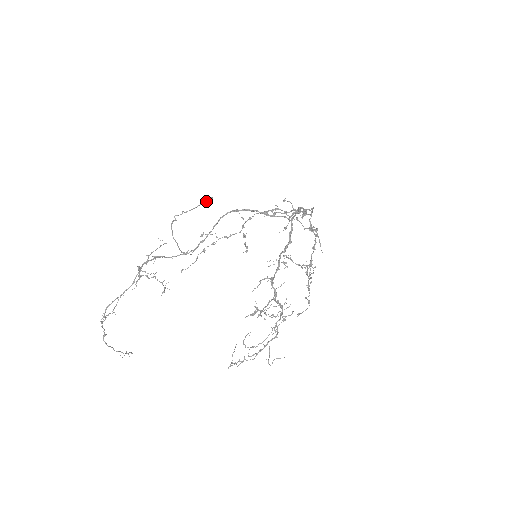
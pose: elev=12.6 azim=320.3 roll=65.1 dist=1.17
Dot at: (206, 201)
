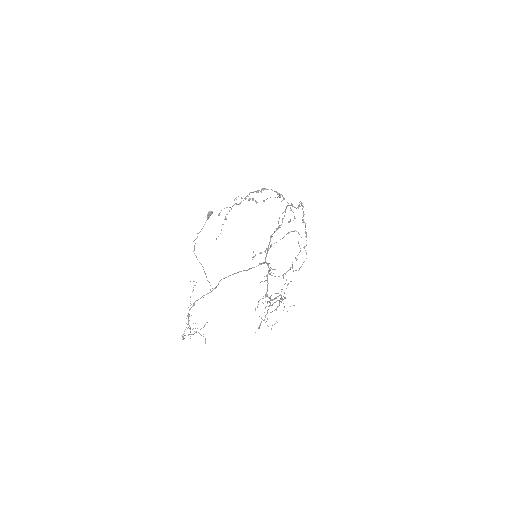
Dot at: (209, 215)
